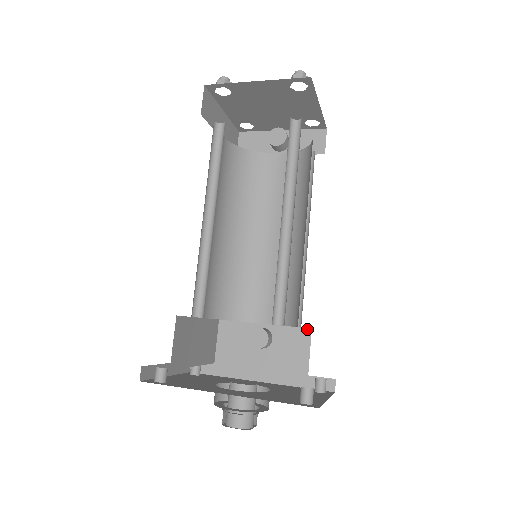
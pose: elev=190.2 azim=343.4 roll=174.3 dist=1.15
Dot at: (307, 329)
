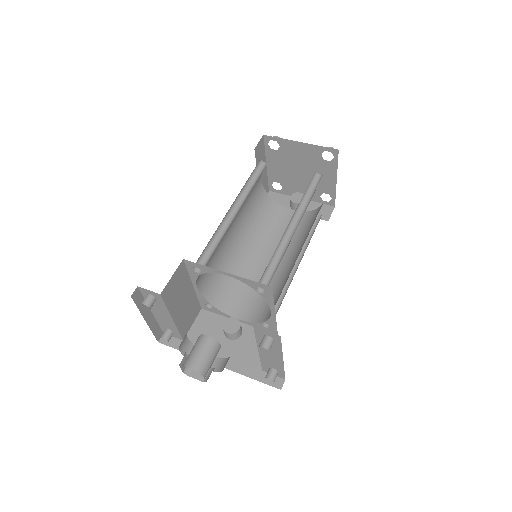
Dot at: occluded
